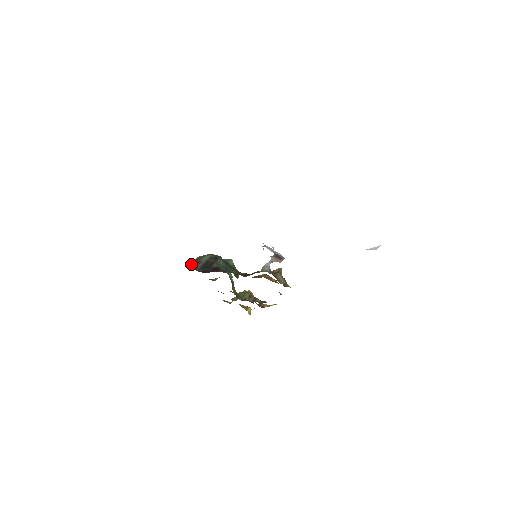
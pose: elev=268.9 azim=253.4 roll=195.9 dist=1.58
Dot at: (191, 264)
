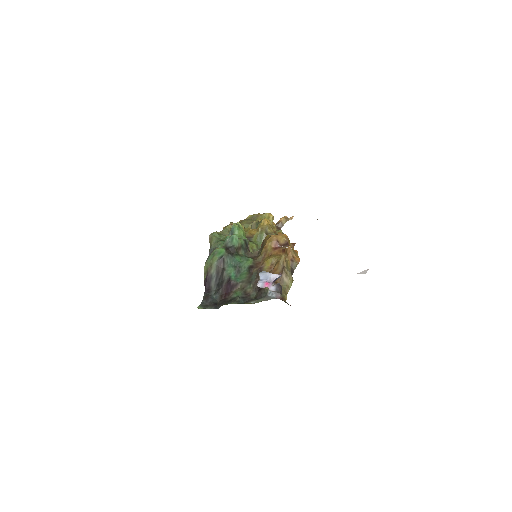
Dot at: (206, 284)
